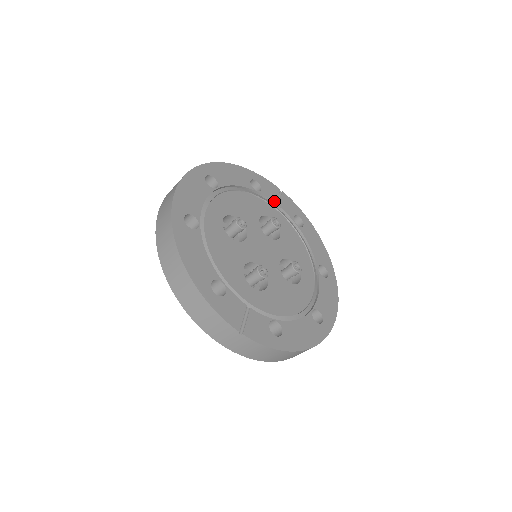
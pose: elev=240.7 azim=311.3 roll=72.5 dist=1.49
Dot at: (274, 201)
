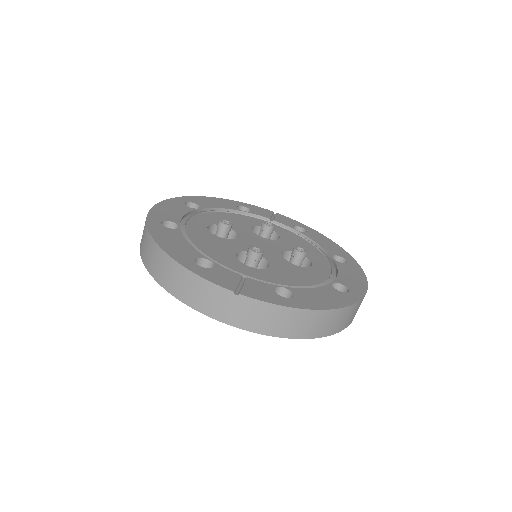
Dot at: (267, 217)
